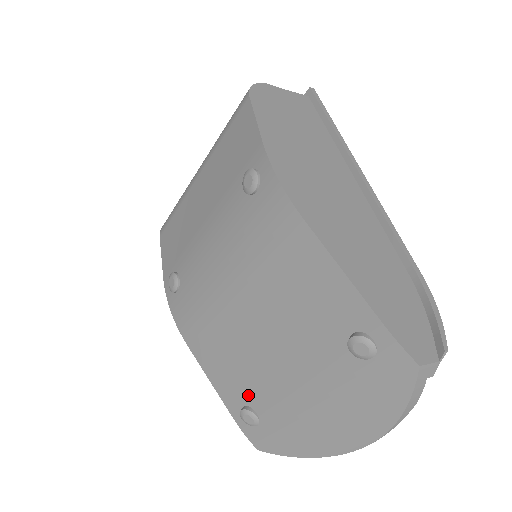
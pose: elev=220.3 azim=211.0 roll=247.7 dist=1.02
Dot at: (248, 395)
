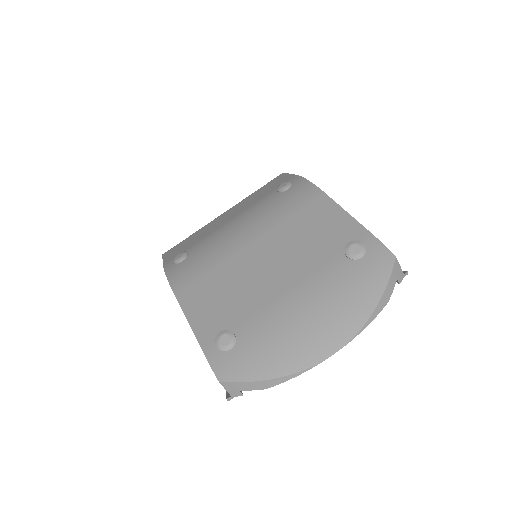
Dot at: (232, 320)
